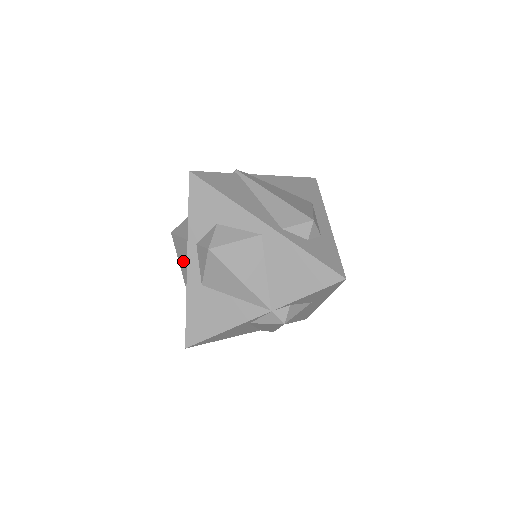
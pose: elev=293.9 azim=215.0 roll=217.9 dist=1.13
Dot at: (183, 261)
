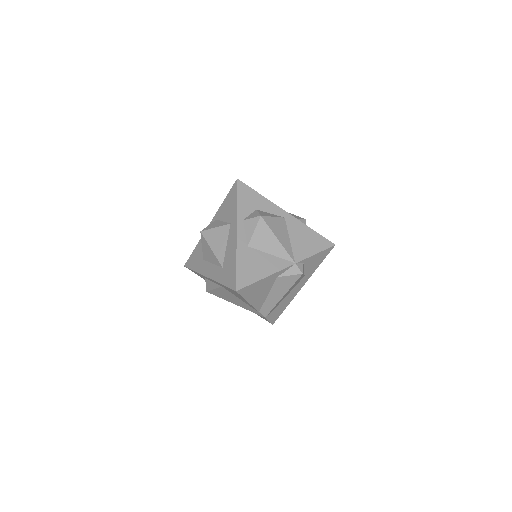
Dot at: (219, 243)
